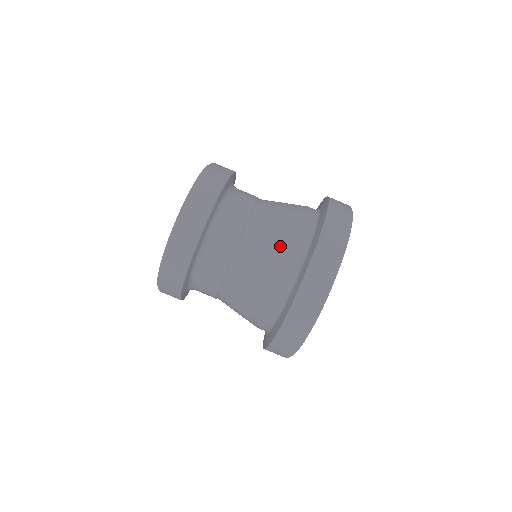
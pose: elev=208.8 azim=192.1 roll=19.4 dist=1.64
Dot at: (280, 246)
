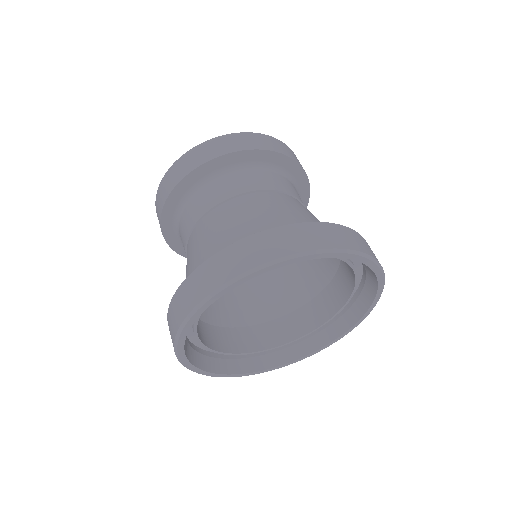
Dot at: (302, 215)
